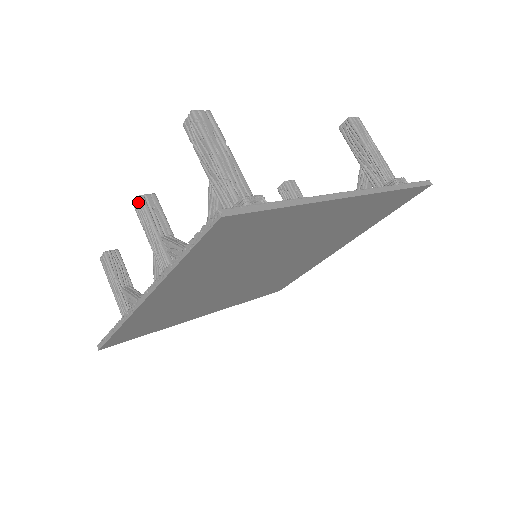
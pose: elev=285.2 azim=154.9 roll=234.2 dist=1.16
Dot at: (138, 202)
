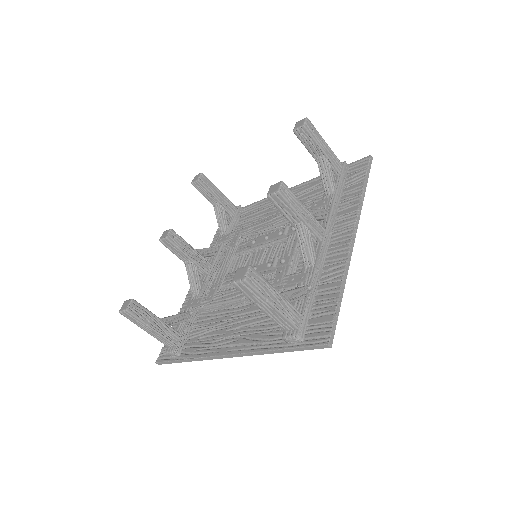
Dot at: occluded
